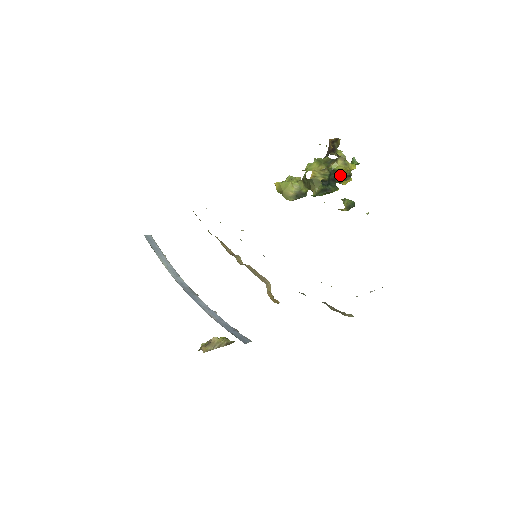
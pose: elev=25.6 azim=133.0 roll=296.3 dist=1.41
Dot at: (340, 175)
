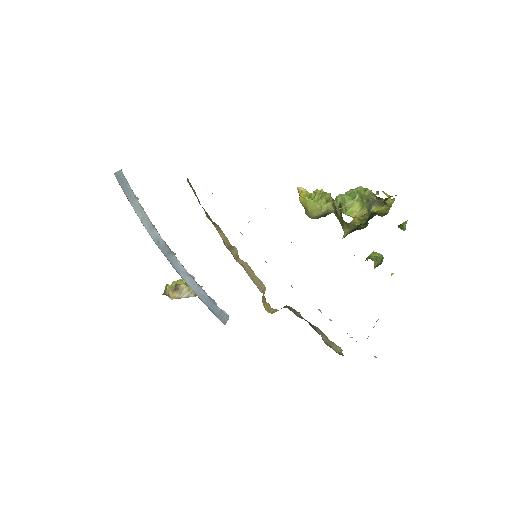
Dot at: (376, 214)
